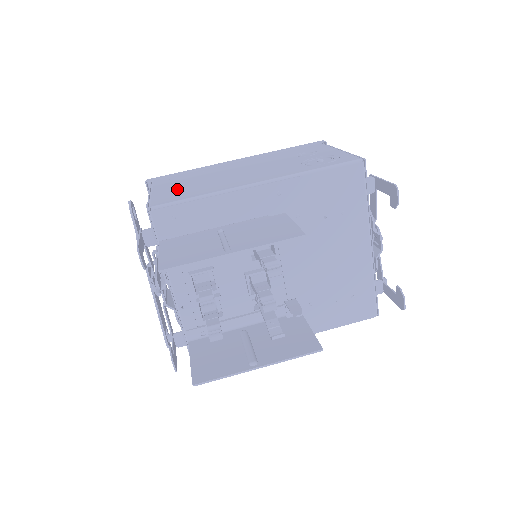
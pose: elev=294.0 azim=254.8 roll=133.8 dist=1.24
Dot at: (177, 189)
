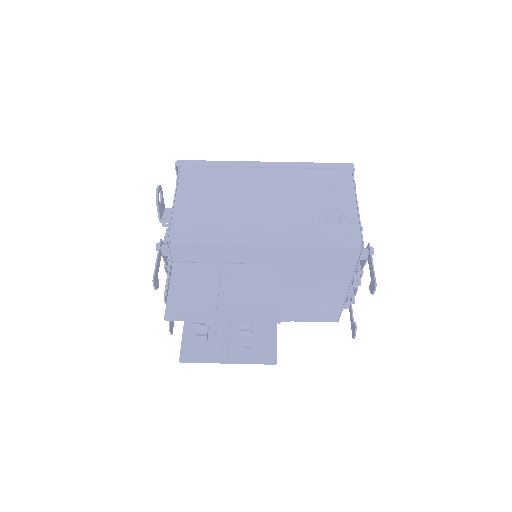
Dot at: (198, 209)
